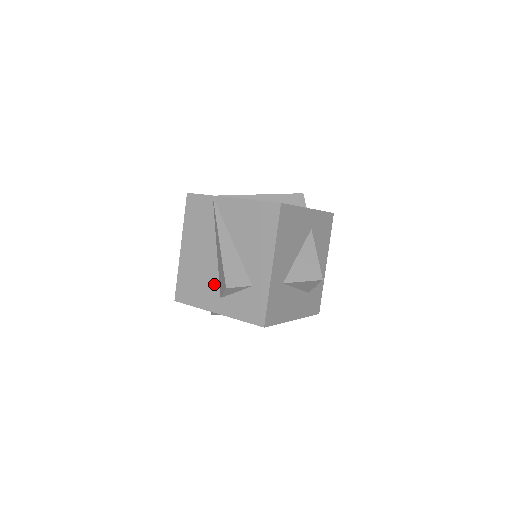
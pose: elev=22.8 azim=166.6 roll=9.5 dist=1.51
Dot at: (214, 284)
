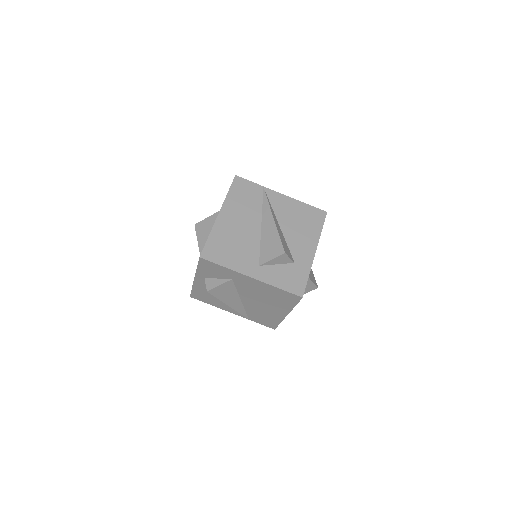
Dot at: (254, 253)
